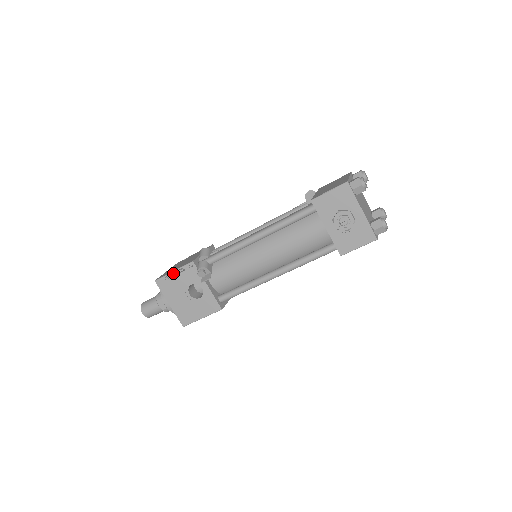
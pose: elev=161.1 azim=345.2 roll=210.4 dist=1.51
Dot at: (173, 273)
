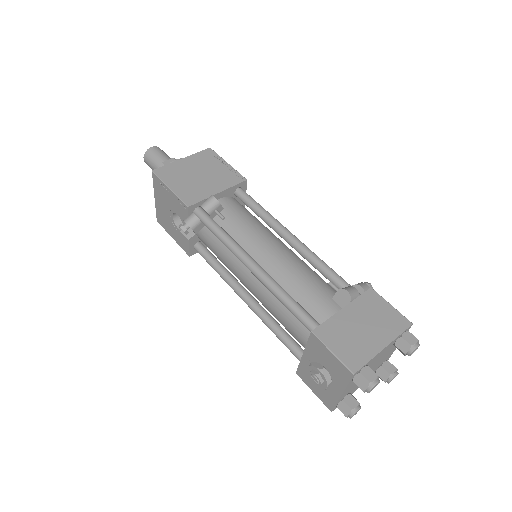
Dot at: (168, 189)
